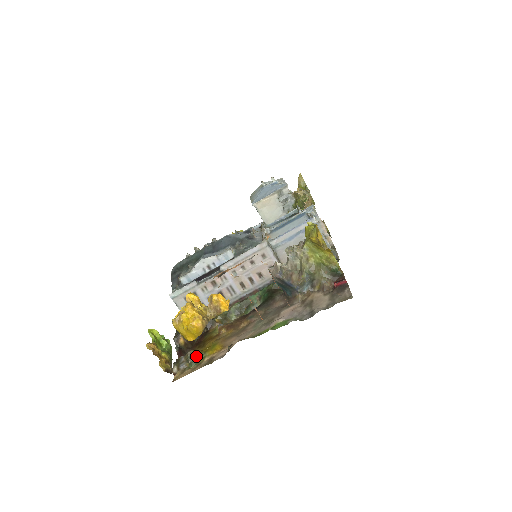
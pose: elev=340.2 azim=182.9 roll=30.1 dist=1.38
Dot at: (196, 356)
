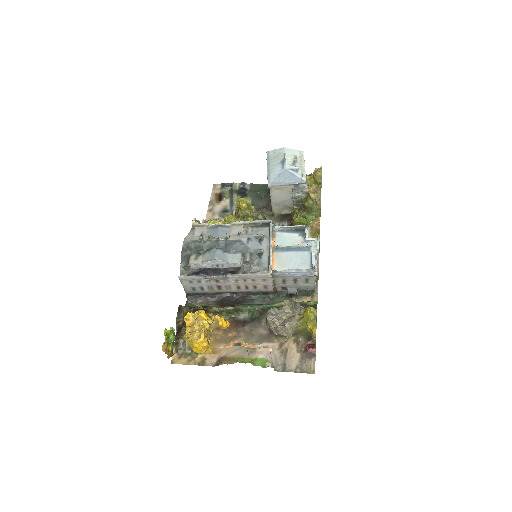
Dot at: occluded
